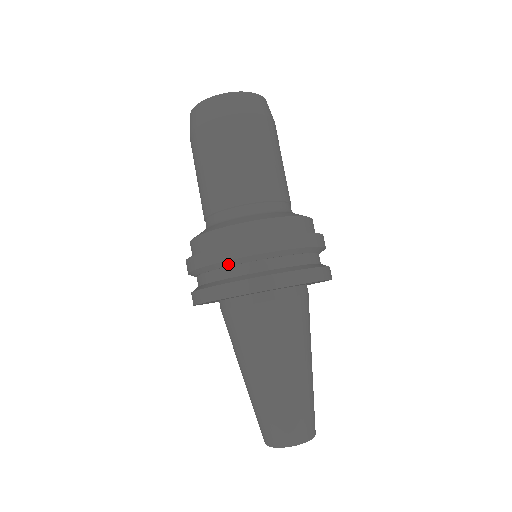
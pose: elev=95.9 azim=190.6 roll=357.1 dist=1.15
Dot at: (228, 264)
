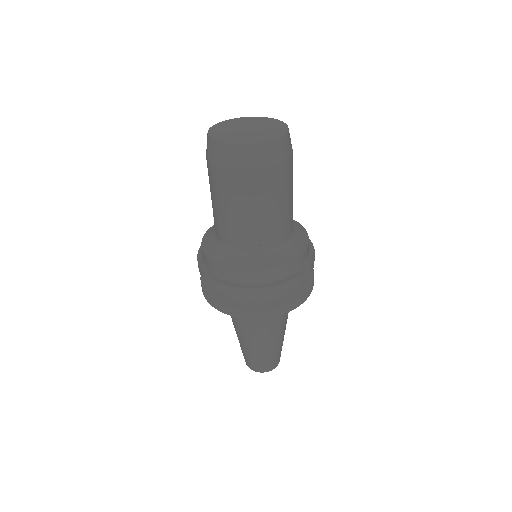
Dot at: (264, 296)
